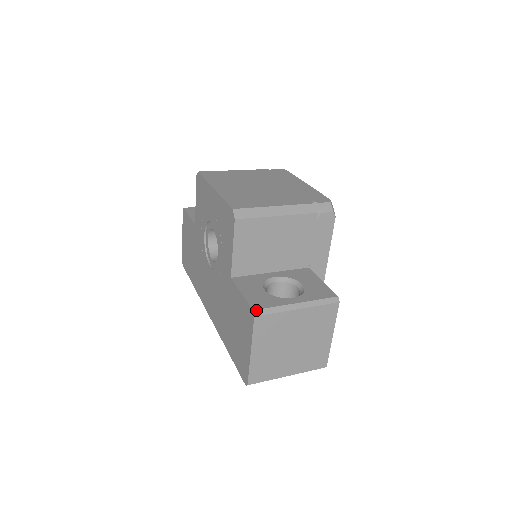
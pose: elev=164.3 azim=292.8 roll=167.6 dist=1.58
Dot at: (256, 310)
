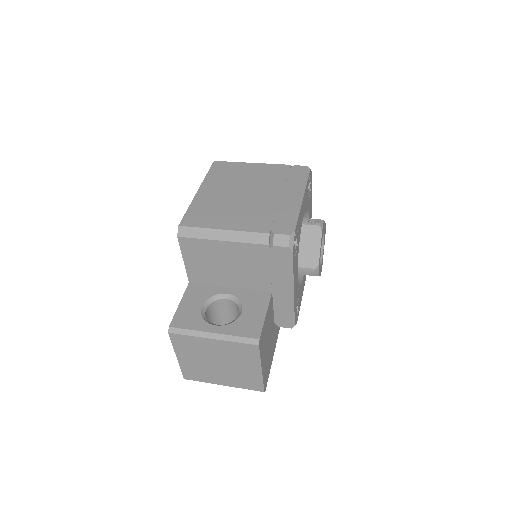
Dot at: (172, 327)
